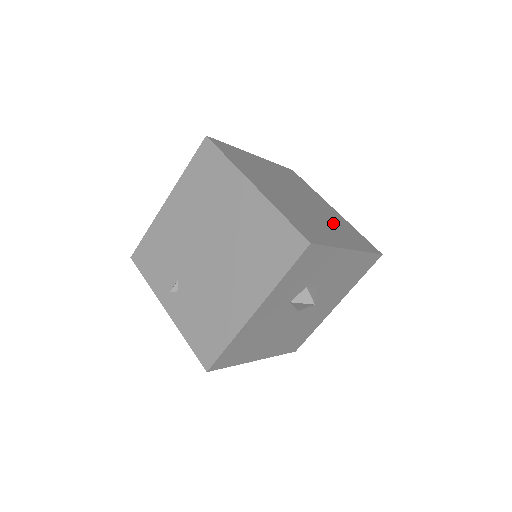
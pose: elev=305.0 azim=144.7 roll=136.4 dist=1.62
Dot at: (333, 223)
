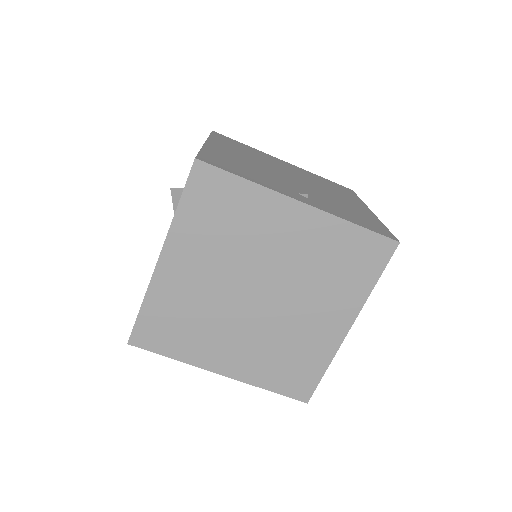
Dot at: (313, 285)
